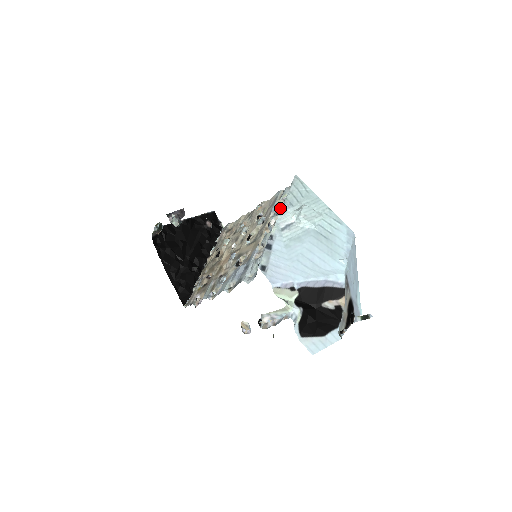
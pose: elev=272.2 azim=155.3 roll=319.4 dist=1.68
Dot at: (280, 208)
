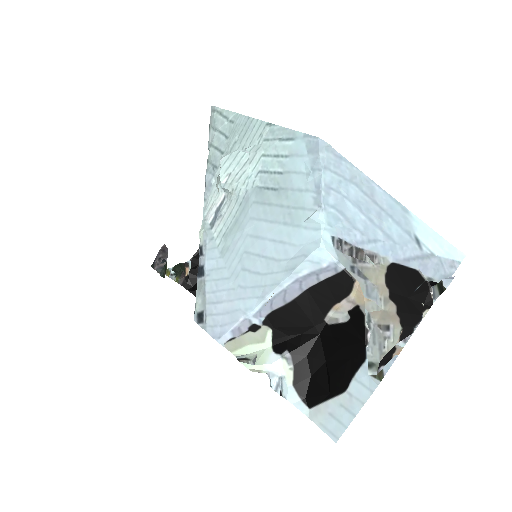
Dot at: occluded
